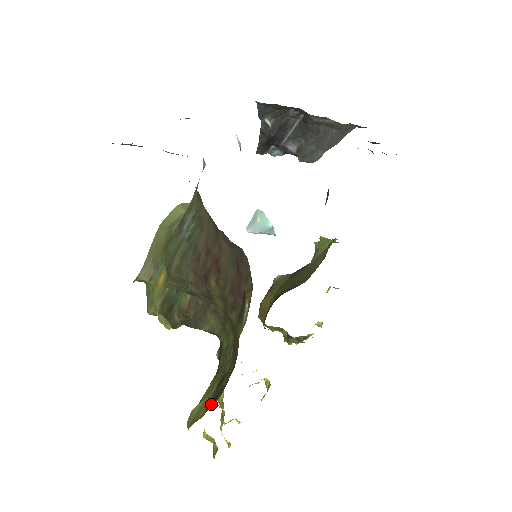
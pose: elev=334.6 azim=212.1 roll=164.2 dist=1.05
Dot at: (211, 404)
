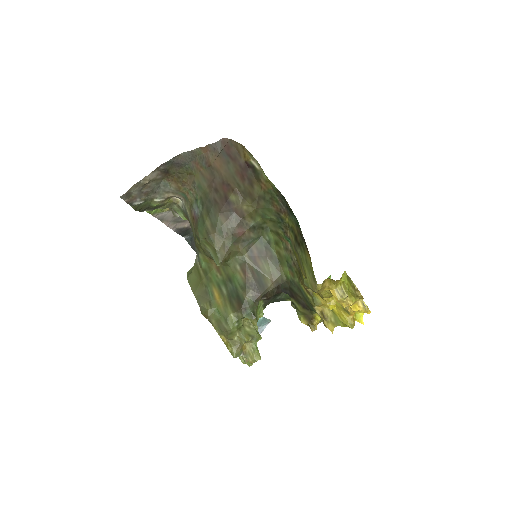
Dot at: (304, 242)
